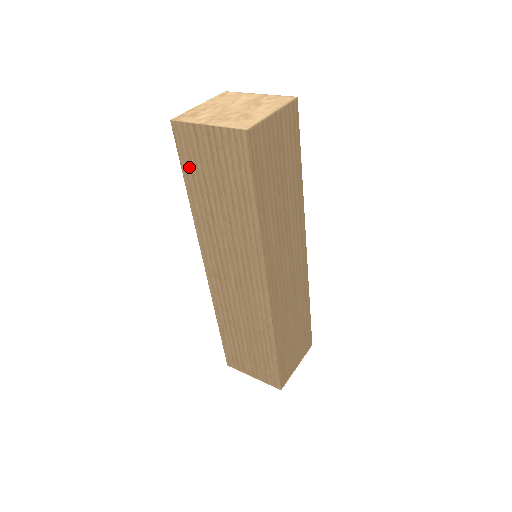
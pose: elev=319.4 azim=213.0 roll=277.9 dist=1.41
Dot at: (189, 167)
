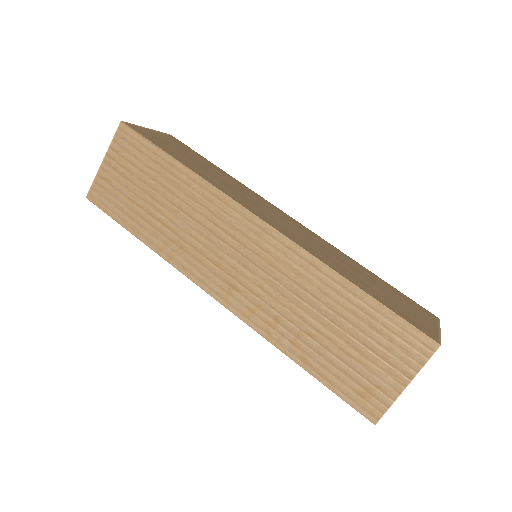
Dot at: (122, 213)
